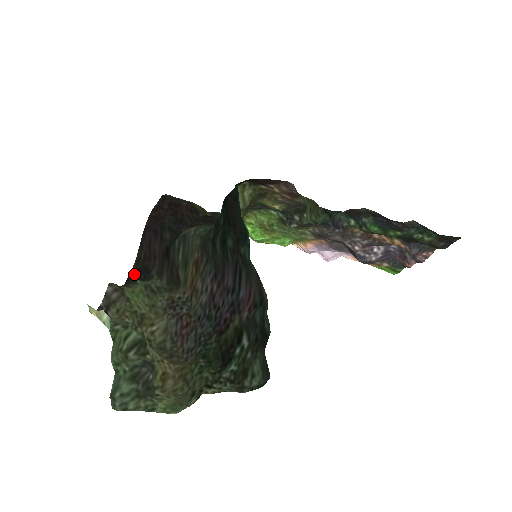
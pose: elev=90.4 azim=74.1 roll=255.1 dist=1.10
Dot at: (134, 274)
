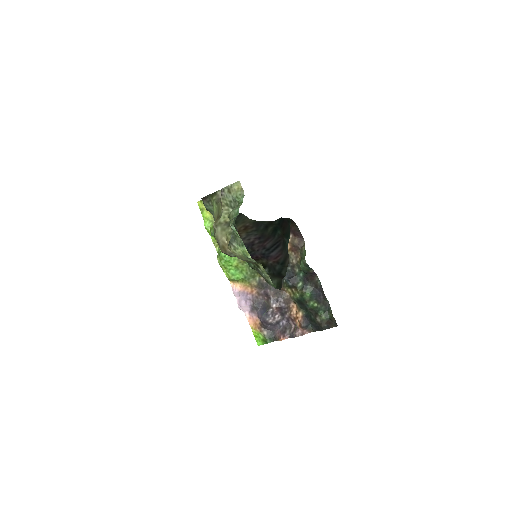
Dot at: occluded
